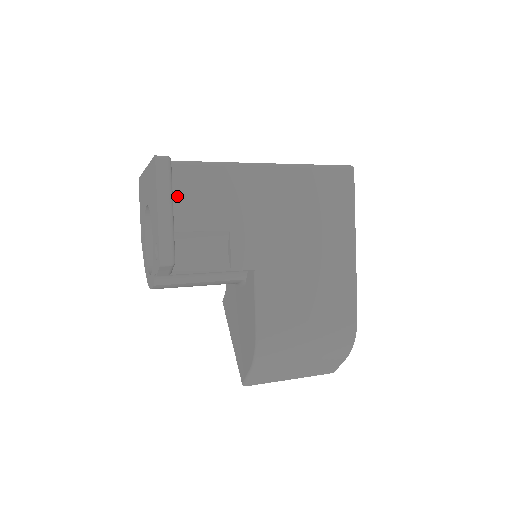
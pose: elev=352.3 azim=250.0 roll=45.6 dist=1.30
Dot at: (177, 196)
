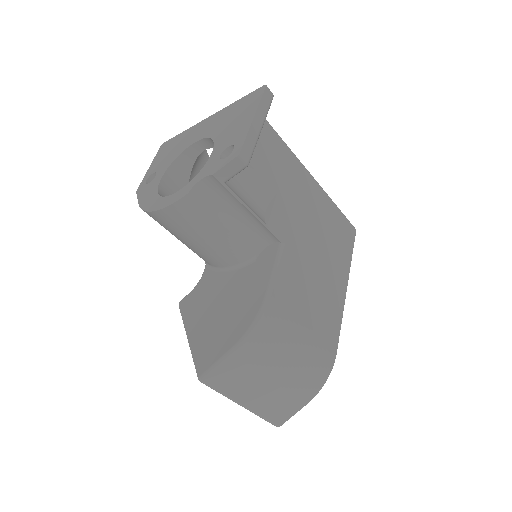
Dot at: occluded
